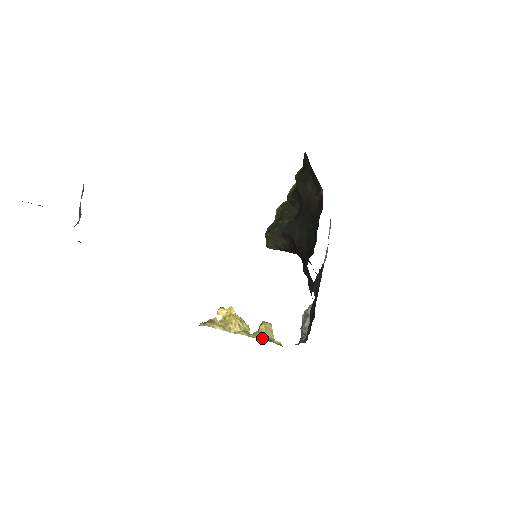
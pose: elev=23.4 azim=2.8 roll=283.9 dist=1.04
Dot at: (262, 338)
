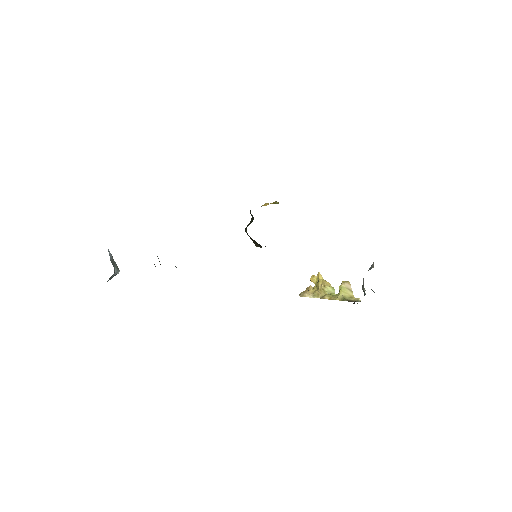
Dot at: (340, 299)
